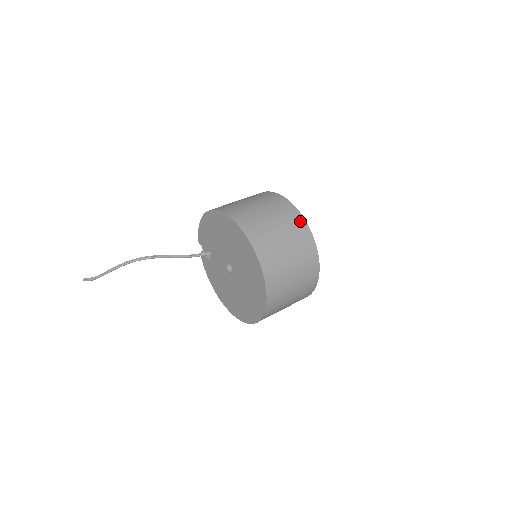
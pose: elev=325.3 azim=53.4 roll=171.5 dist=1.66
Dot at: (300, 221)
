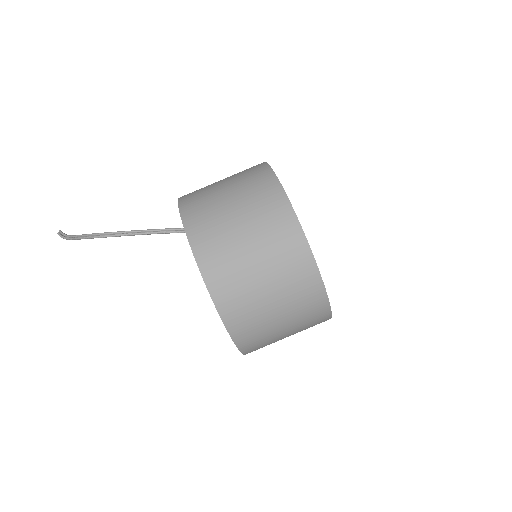
Dot at: (305, 261)
